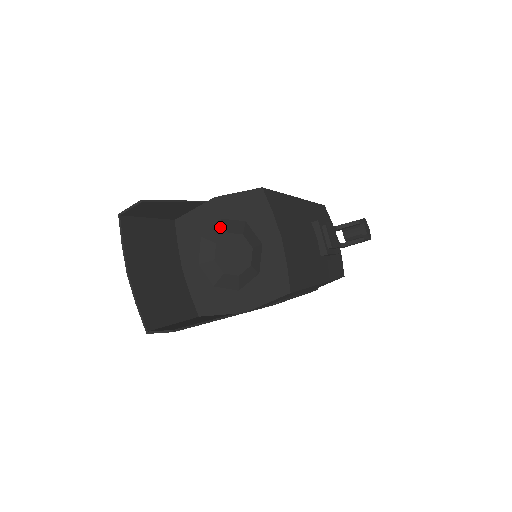
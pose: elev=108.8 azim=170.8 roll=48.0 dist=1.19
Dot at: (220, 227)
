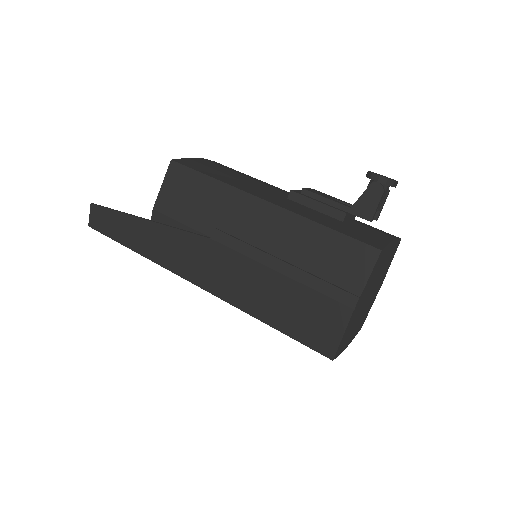
Dot at: occluded
